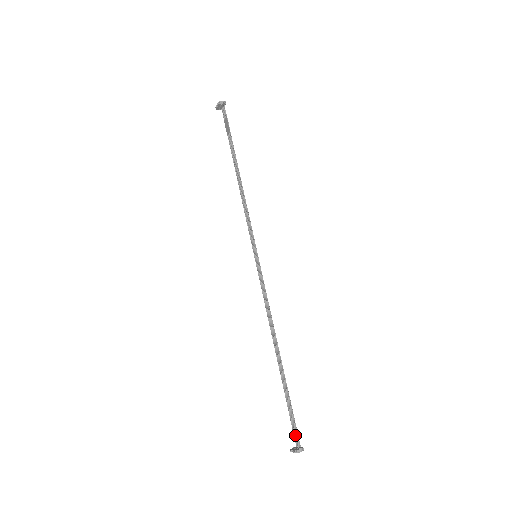
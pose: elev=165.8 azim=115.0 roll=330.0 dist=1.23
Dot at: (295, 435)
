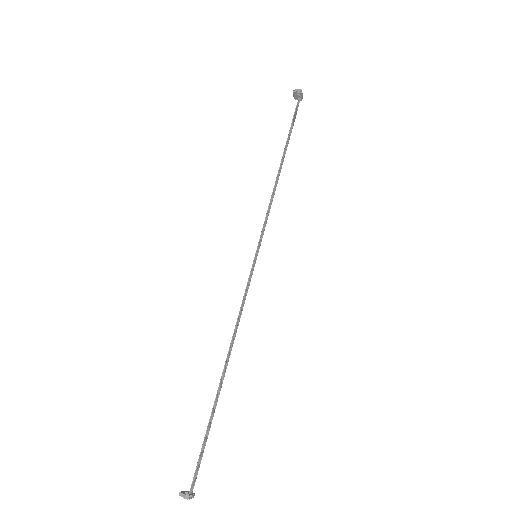
Dot at: (195, 476)
